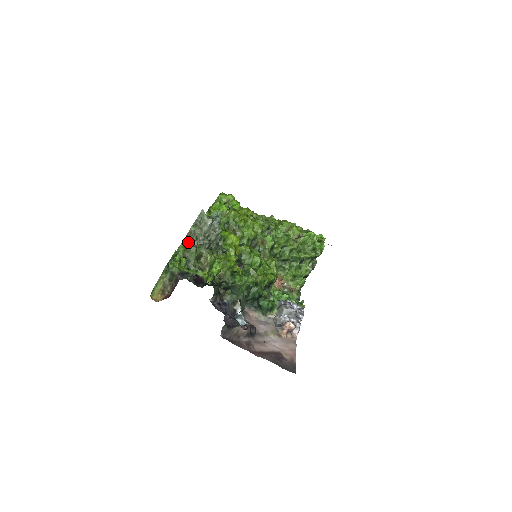
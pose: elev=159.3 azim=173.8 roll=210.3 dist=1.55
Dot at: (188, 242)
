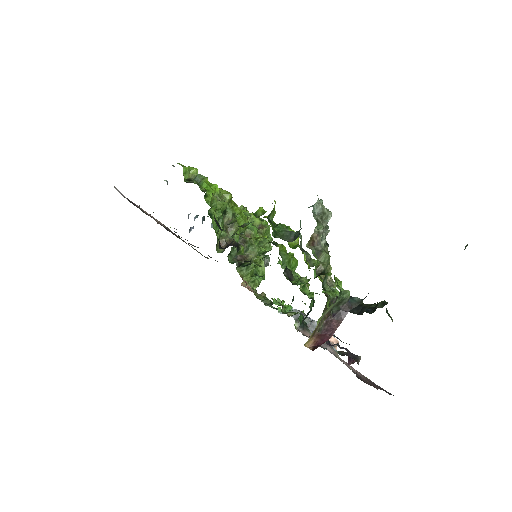
Dot at: (314, 248)
